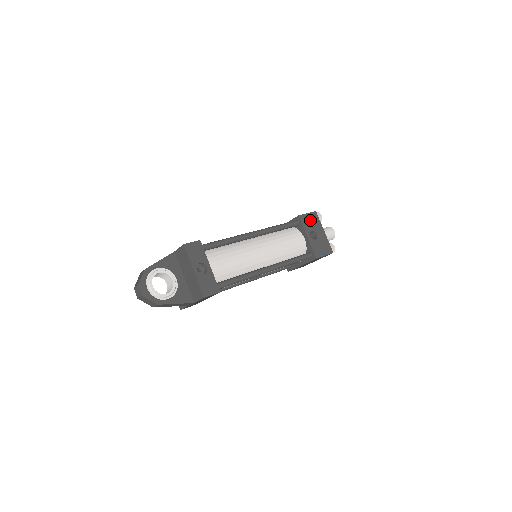
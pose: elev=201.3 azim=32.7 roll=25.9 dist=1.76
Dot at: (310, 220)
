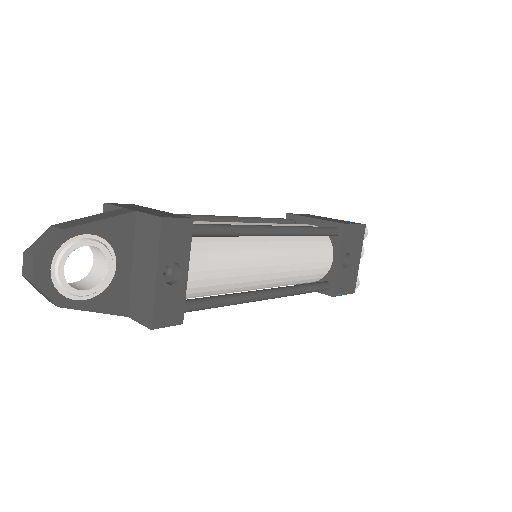
Dot at: (354, 236)
